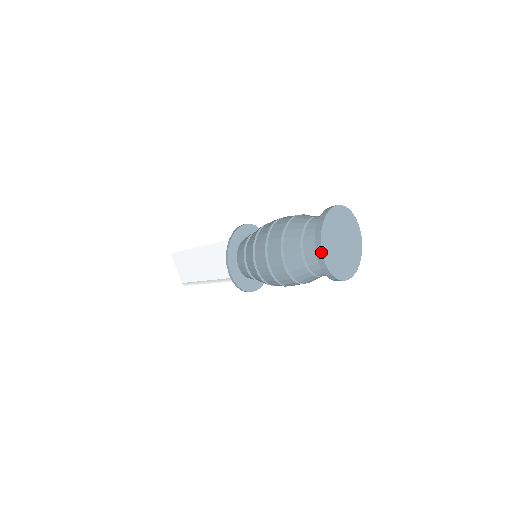
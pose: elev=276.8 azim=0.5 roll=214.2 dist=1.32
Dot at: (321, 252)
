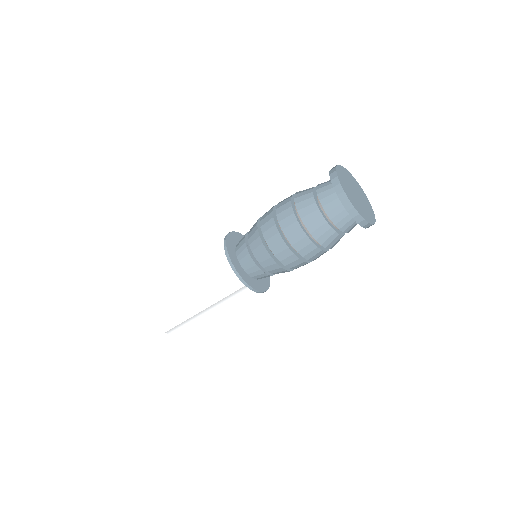
Dot at: (354, 209)
